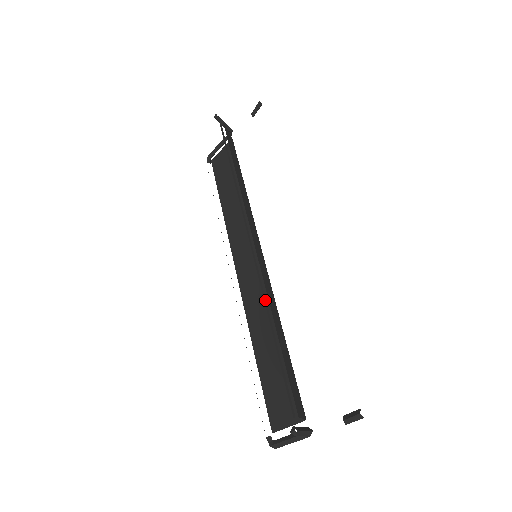
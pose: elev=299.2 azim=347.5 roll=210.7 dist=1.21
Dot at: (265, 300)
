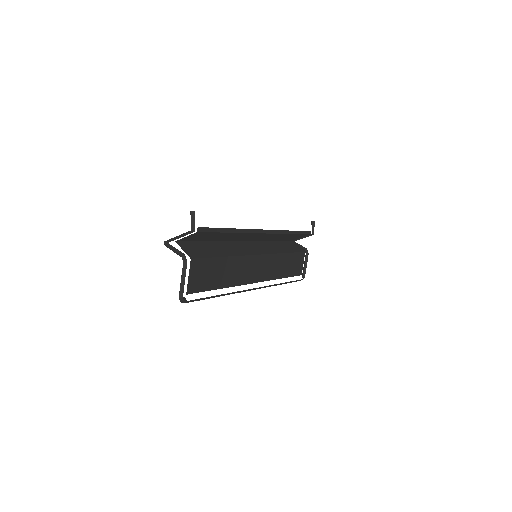
Dot at: occluded
